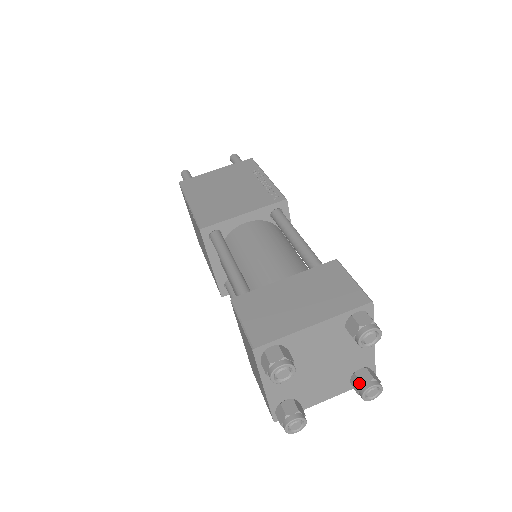
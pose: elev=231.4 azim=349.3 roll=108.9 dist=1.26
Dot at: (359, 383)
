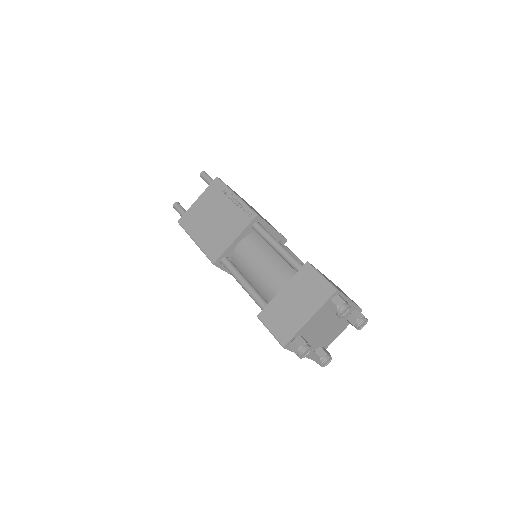
Dot at: (325, 352)
